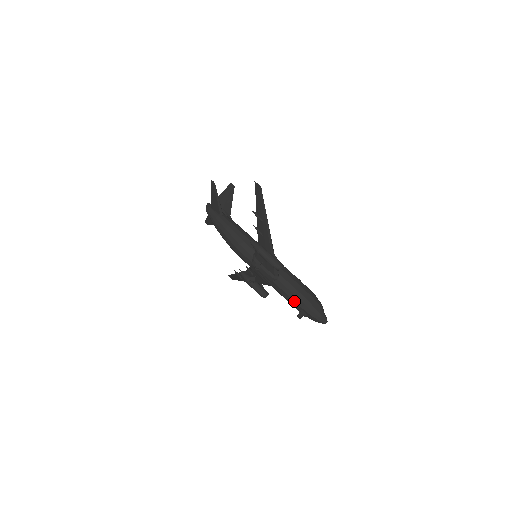
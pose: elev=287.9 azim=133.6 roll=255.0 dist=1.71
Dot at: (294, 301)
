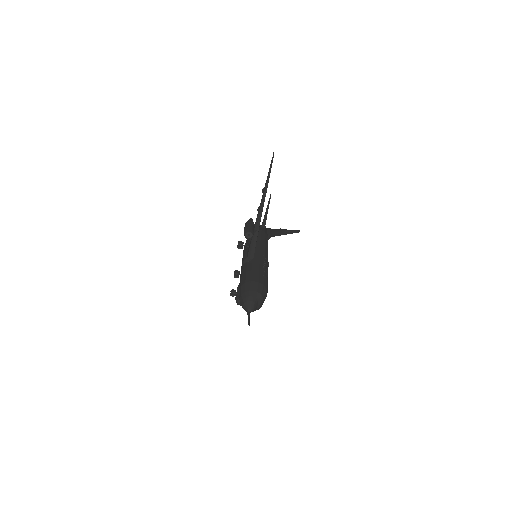
Dot at: (241, 280)
